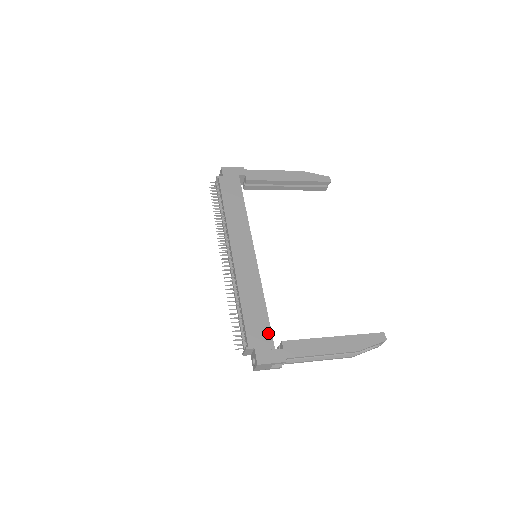
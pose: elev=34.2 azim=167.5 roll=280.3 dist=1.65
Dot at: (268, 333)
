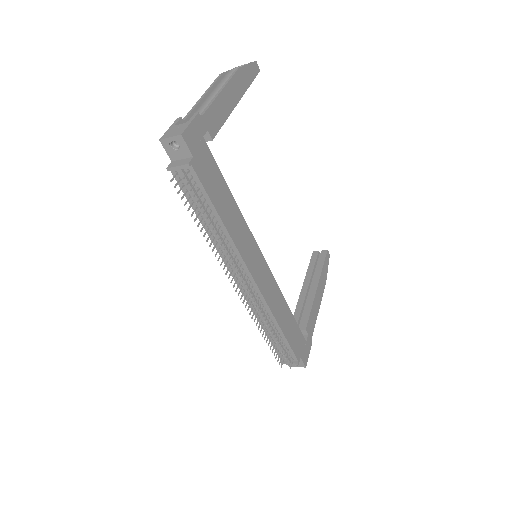
Dot at: (300, 334)
